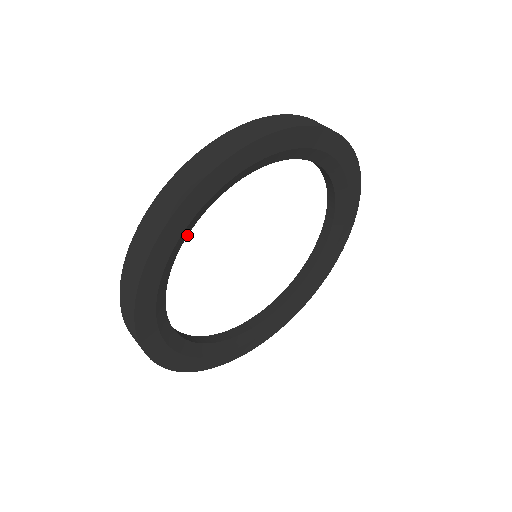
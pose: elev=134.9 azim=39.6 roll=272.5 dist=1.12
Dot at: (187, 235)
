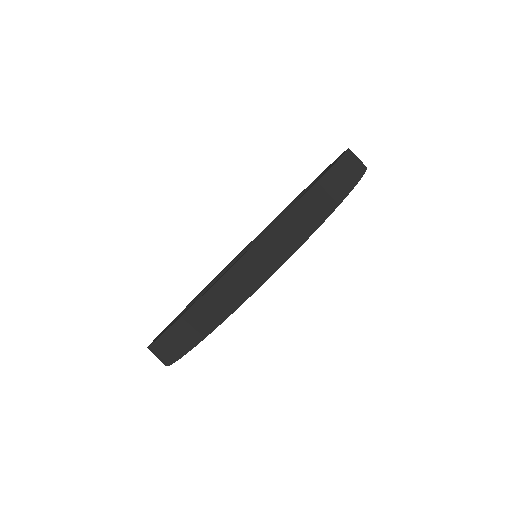
Dot at: occluded
